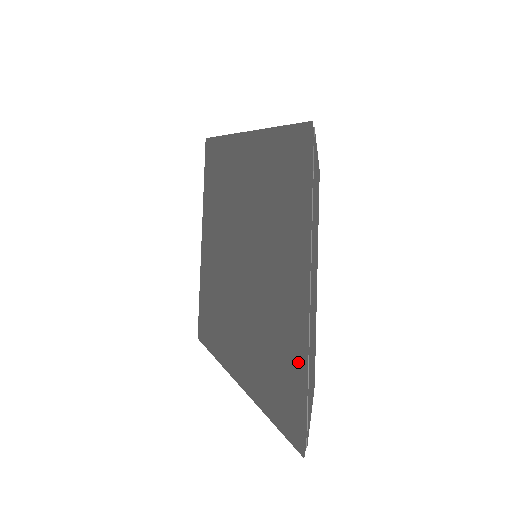
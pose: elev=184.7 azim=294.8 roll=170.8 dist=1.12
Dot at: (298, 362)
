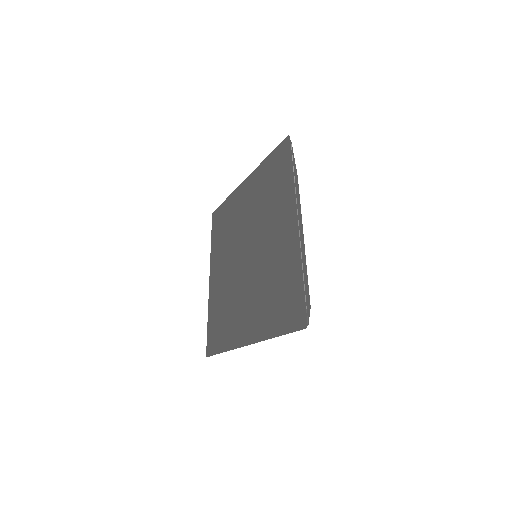
Dot at: (294, 269)
